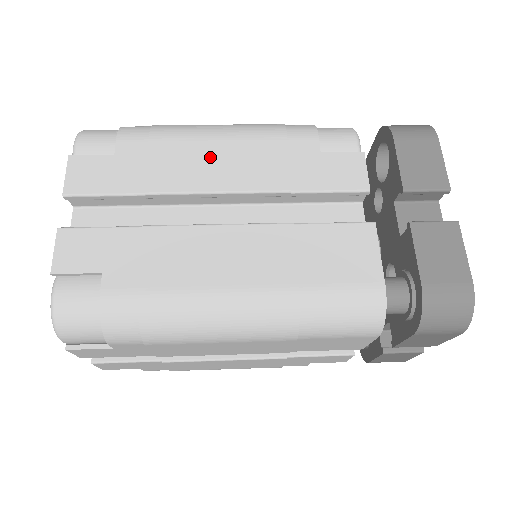
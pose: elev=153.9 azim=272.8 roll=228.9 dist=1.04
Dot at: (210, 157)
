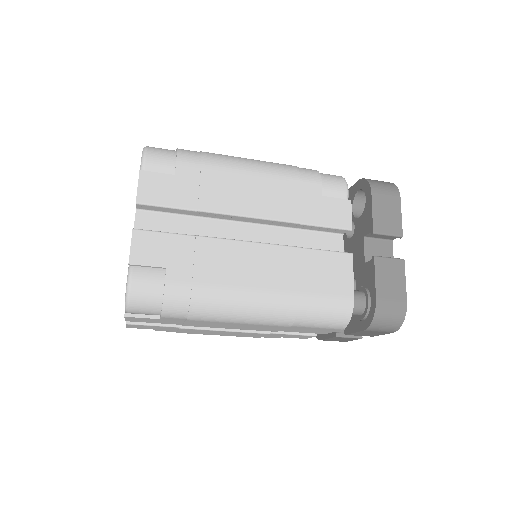
Dot at: (246, 188)
